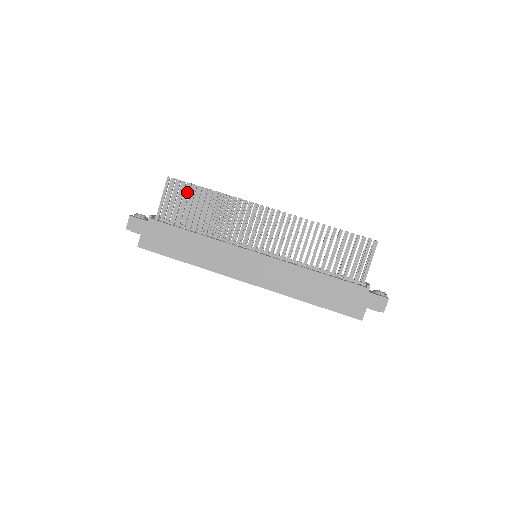
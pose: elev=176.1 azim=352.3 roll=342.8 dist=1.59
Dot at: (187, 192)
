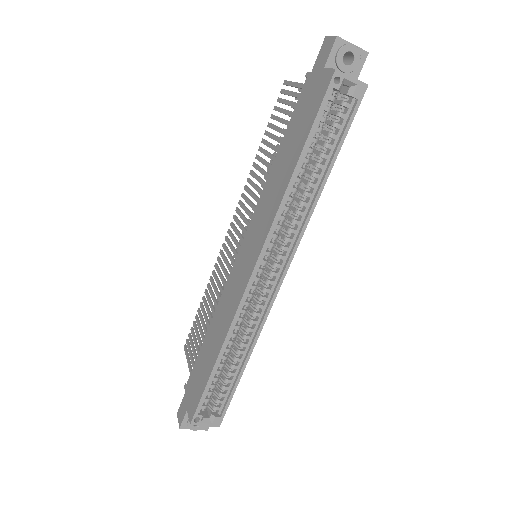
Dot at: (195, 329)
